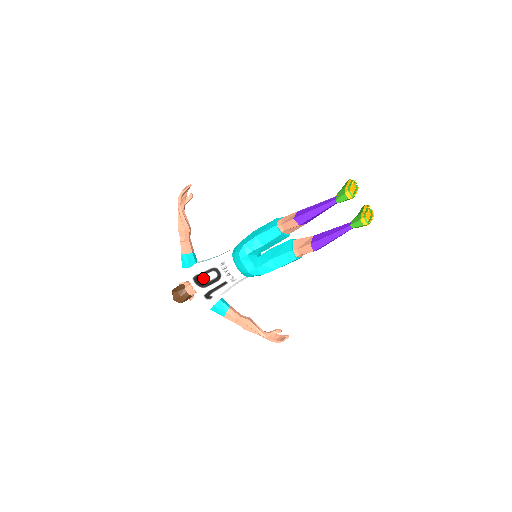
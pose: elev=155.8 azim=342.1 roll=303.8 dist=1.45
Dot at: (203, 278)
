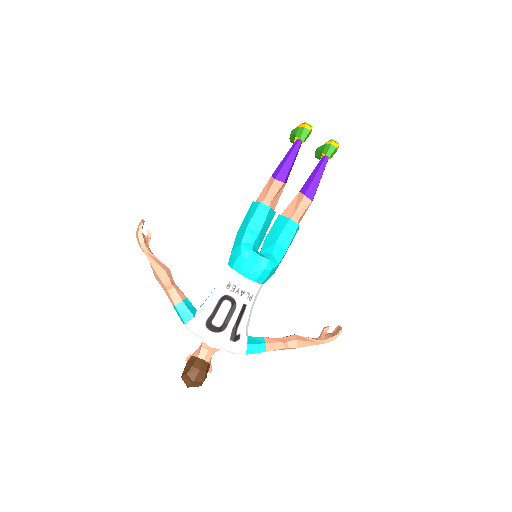
Dot at: (217, 318)
